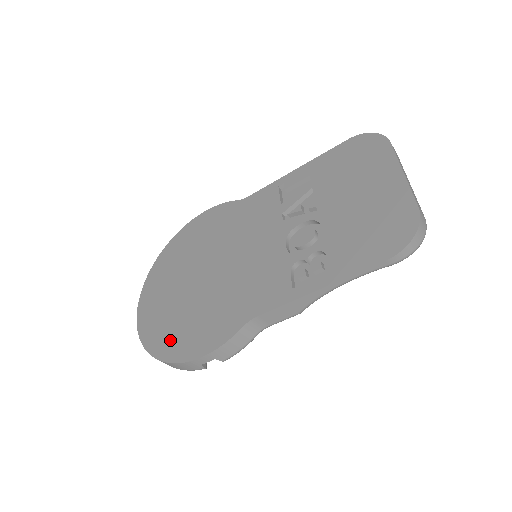
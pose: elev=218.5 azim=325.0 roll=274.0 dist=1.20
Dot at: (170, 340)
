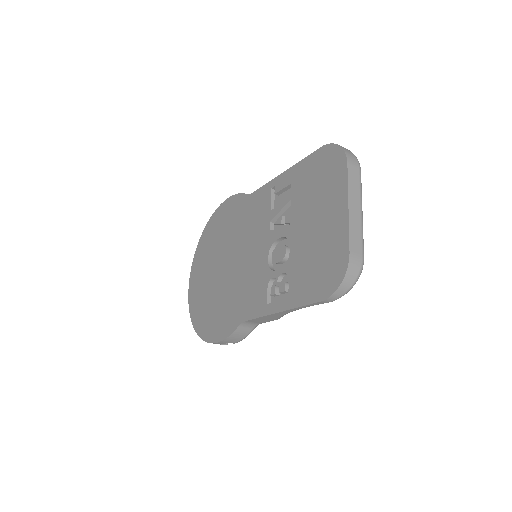
Dot at: (203, 320)
